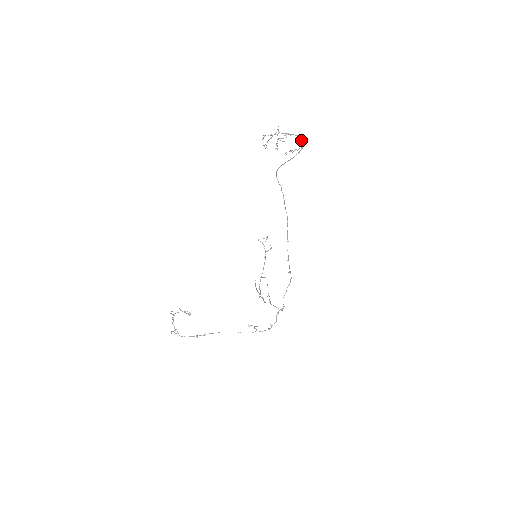
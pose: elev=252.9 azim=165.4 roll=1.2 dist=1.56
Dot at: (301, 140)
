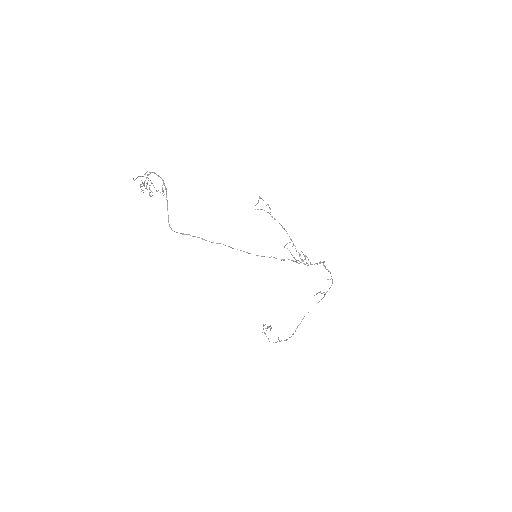
Dot at: occluded
